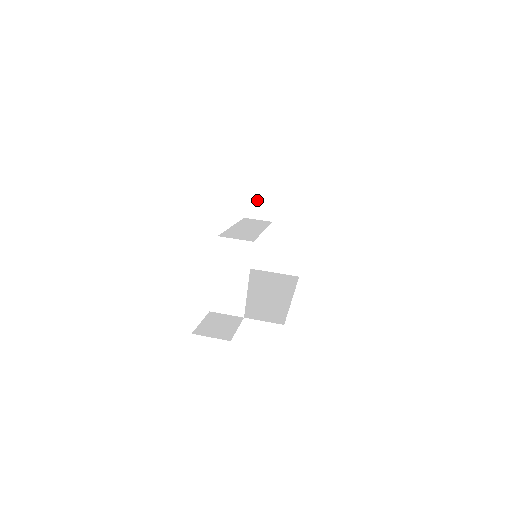
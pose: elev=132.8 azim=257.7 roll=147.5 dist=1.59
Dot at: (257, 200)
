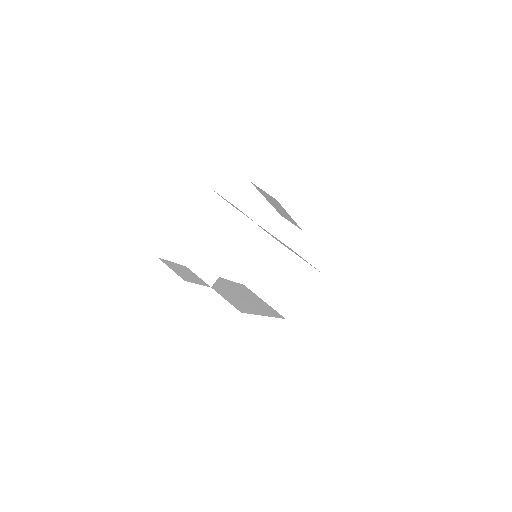
Dot at: (287, 224)
